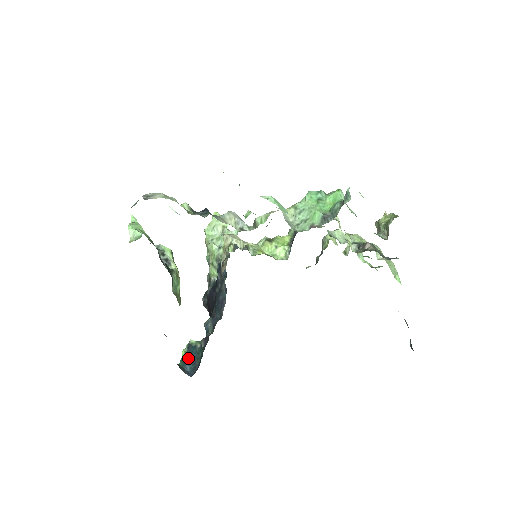
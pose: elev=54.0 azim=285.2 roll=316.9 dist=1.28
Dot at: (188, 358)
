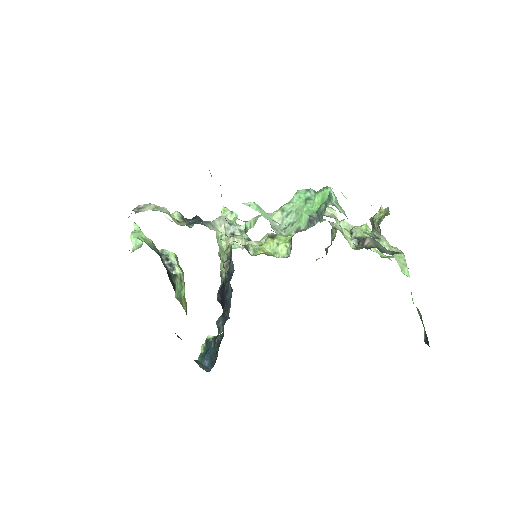
Dot at: (206, 353)
